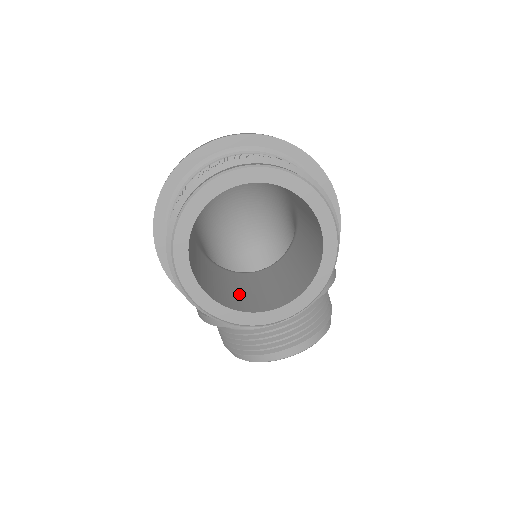
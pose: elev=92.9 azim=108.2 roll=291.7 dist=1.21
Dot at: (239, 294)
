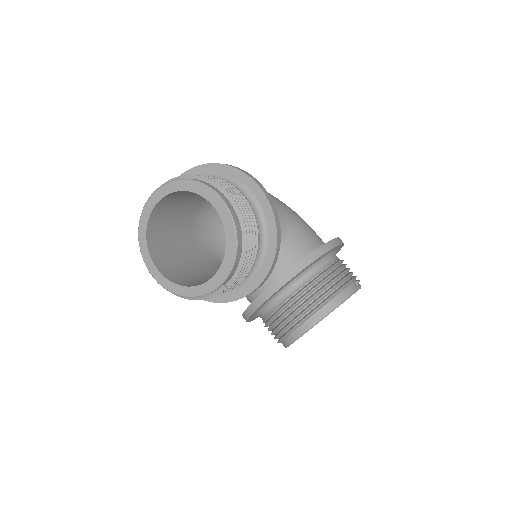
Dot at: occluded
